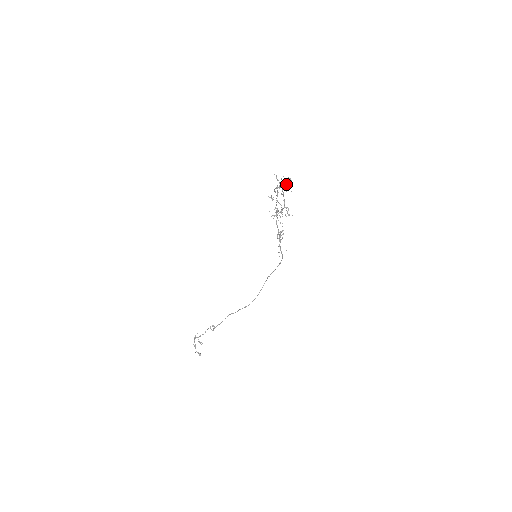
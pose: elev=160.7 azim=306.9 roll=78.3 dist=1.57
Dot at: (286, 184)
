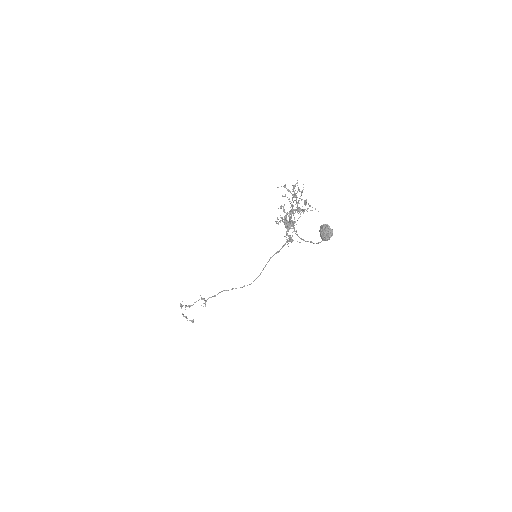
Dot at: (324, 240)
